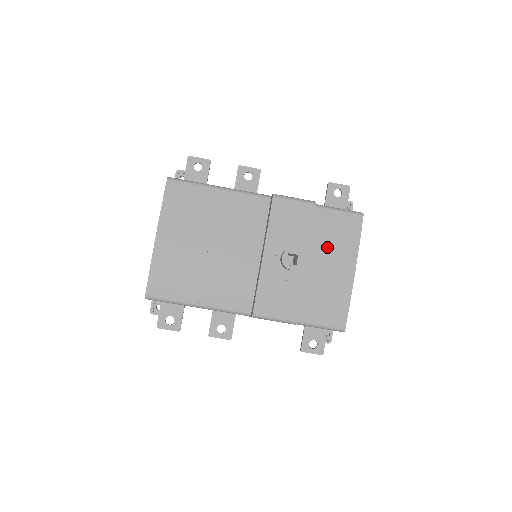
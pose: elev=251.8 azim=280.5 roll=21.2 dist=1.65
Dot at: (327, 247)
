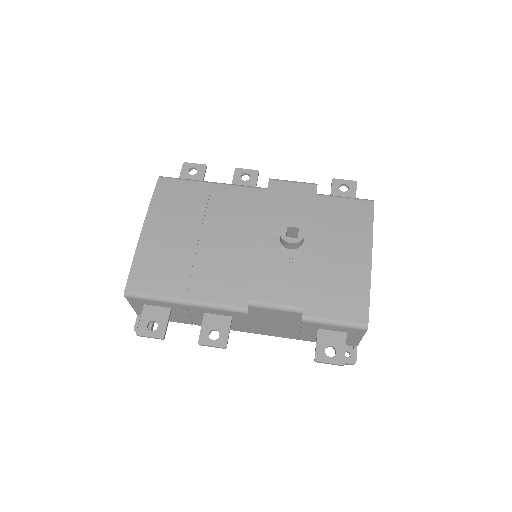
Dot at: (335, 233)
